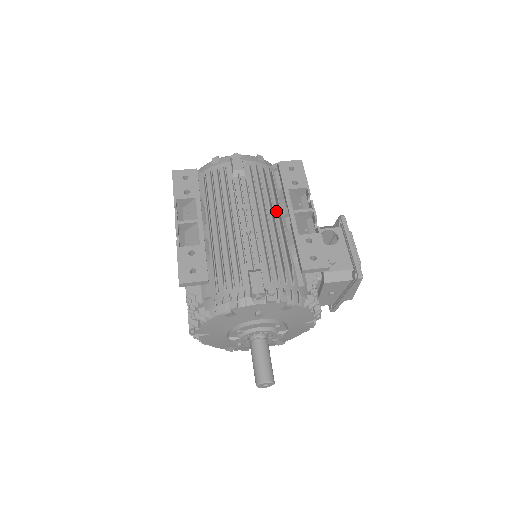
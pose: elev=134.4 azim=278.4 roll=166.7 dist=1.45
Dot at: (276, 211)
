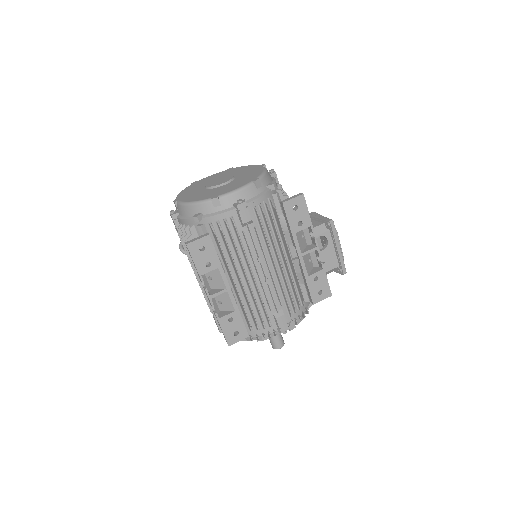
Dot at: (282, 245)
